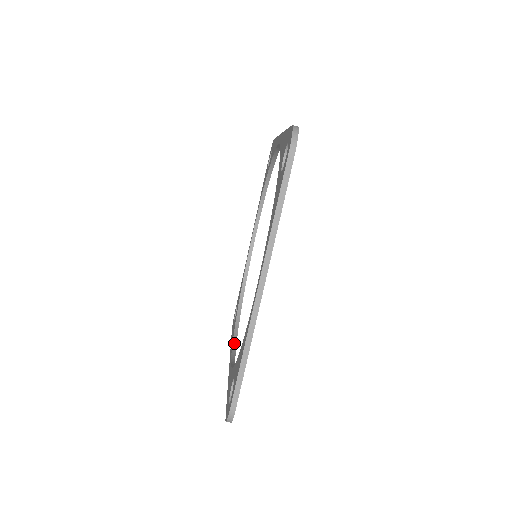
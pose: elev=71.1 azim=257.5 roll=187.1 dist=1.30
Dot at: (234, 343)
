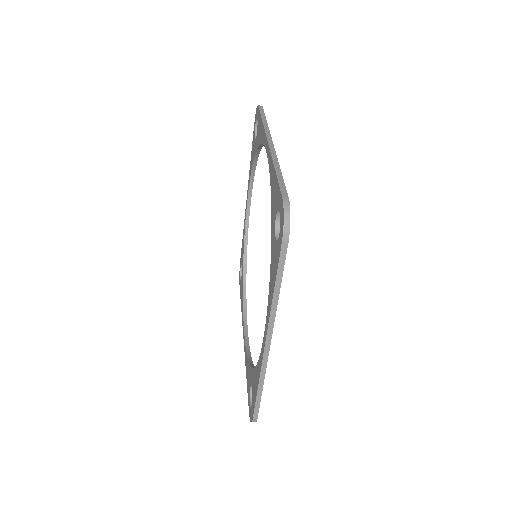
Dot at: (245, 314)
